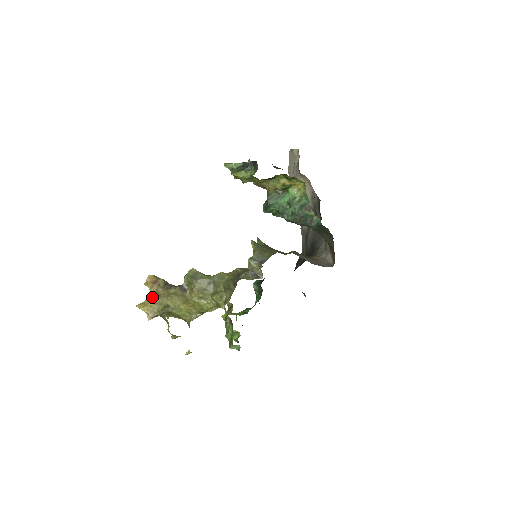
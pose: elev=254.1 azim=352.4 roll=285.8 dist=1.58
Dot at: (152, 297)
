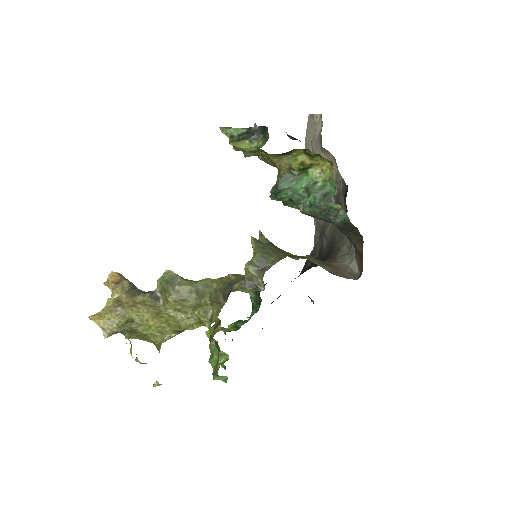
Dot at: (111, 306)
